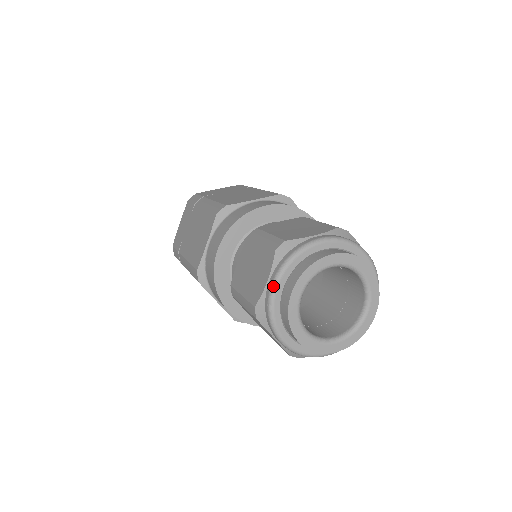
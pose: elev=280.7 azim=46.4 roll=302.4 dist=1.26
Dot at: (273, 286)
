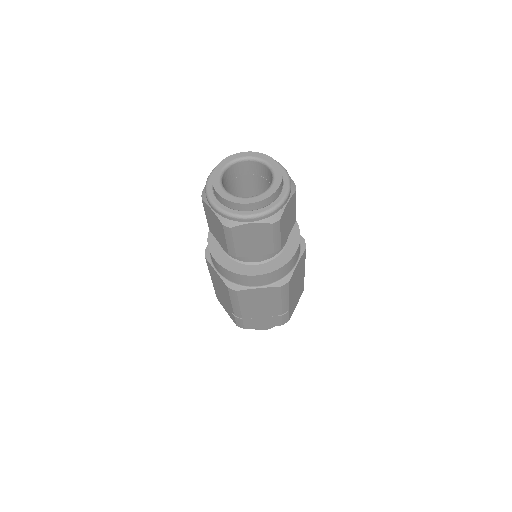
Dot at: (212, 205)
